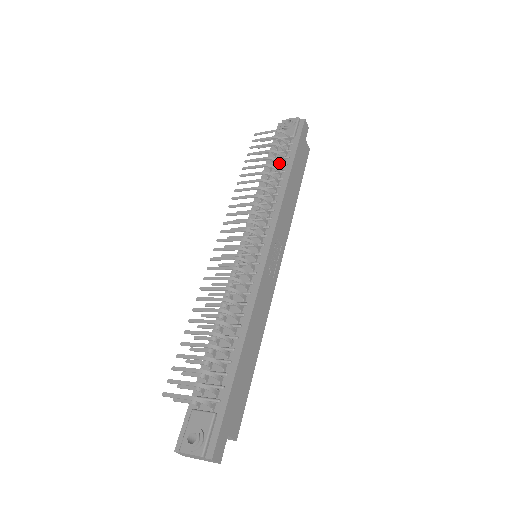
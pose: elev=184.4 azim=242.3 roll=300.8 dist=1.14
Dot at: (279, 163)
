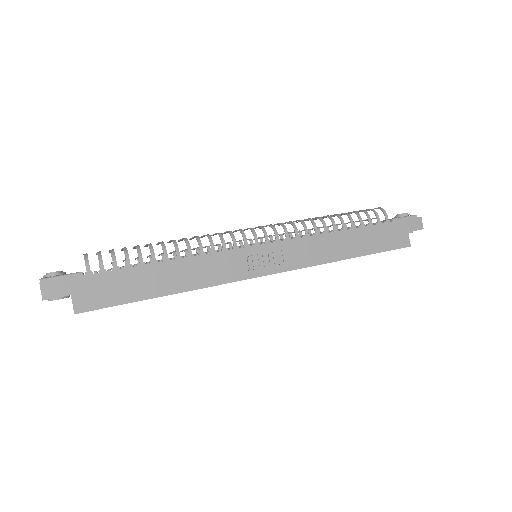
Dot at: (351, 220)
